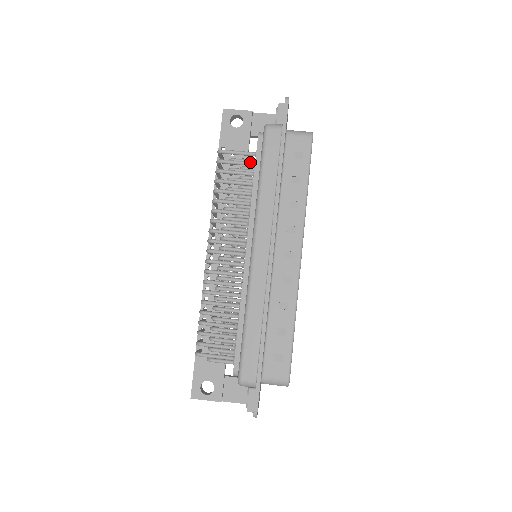
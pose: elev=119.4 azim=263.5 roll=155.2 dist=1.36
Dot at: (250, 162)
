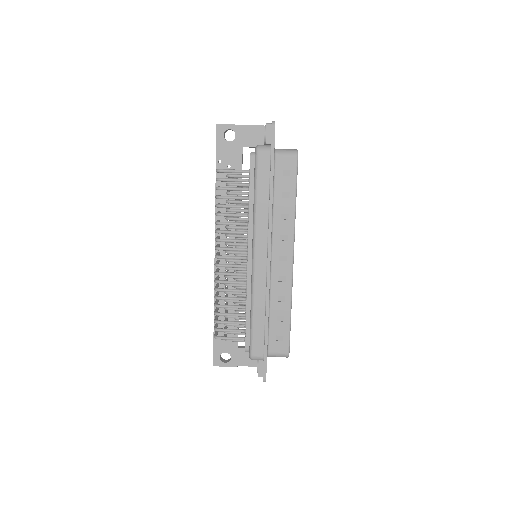
Dot at: (245, 179)
